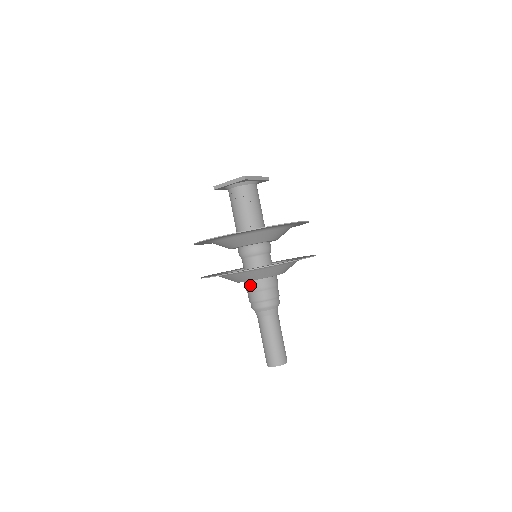
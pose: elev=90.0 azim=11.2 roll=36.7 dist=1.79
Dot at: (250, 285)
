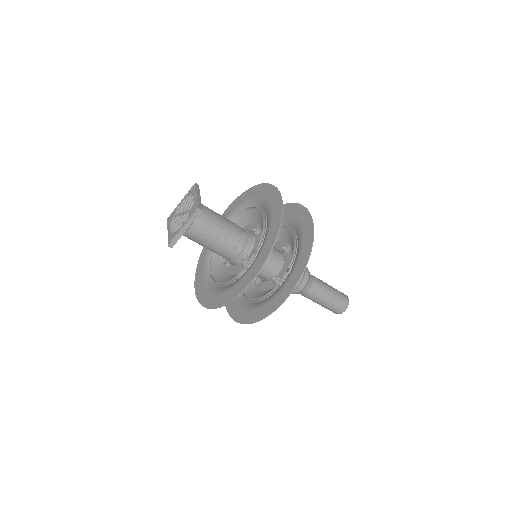
Dot at: occluded
